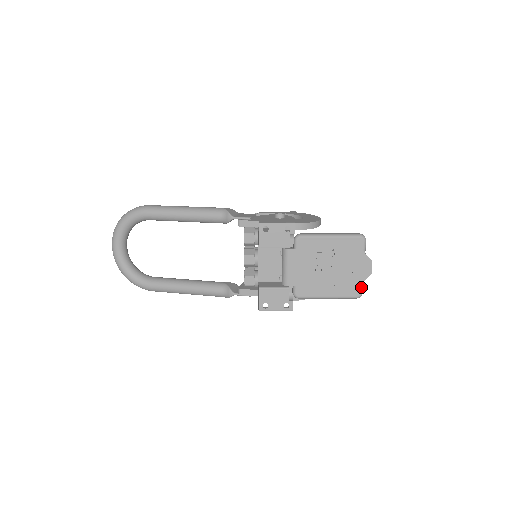
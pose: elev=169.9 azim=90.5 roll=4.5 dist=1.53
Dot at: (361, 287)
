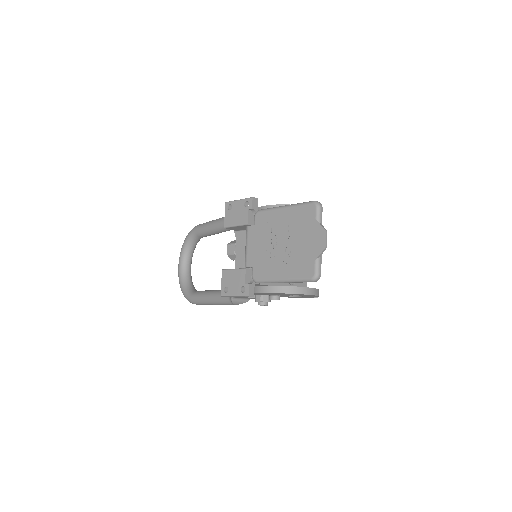
Dot at: (315, 265)
